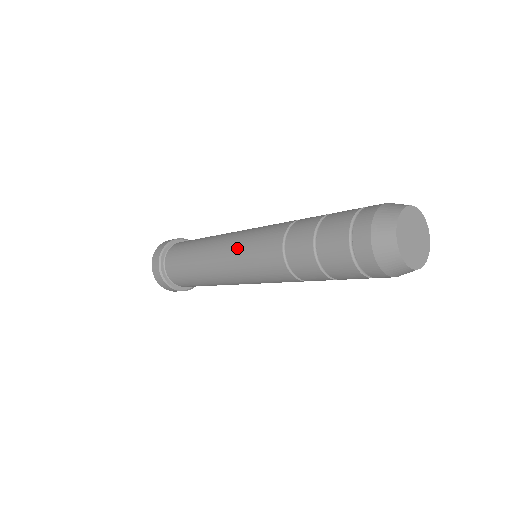
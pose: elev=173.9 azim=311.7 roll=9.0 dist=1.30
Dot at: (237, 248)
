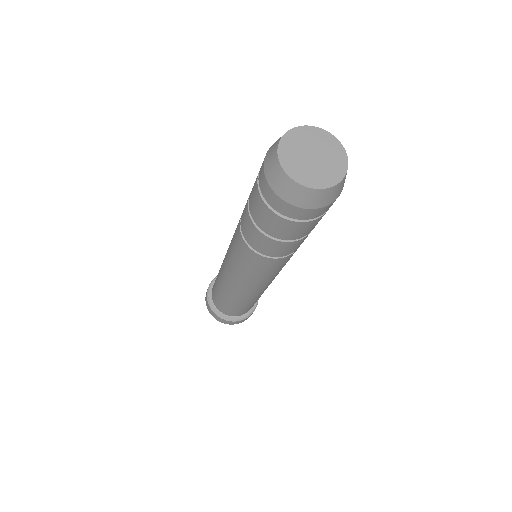
Dot at: (229, 246)
